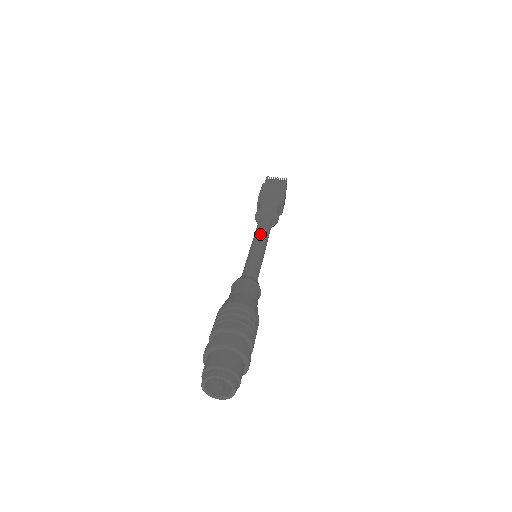
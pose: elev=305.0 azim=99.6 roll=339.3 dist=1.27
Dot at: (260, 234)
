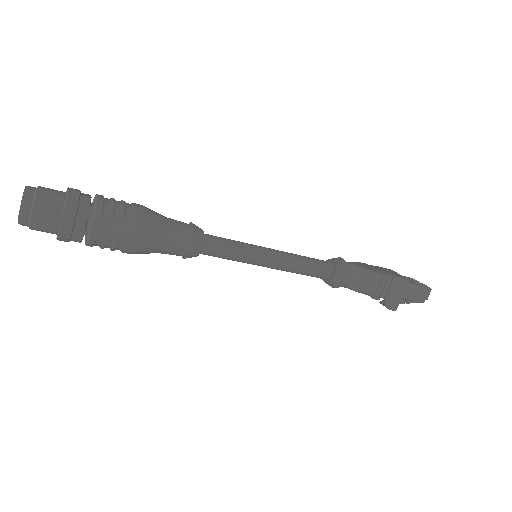
Dot at: occluded
